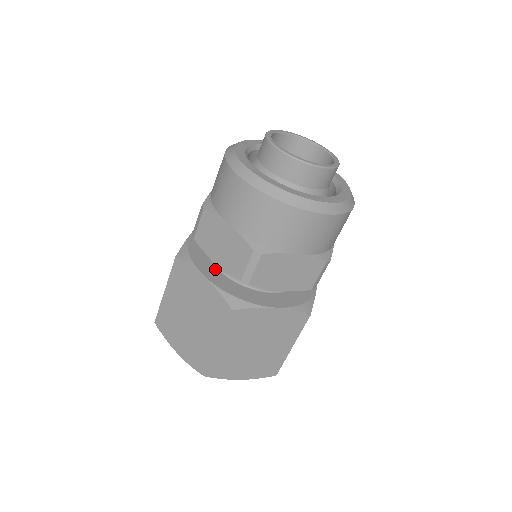
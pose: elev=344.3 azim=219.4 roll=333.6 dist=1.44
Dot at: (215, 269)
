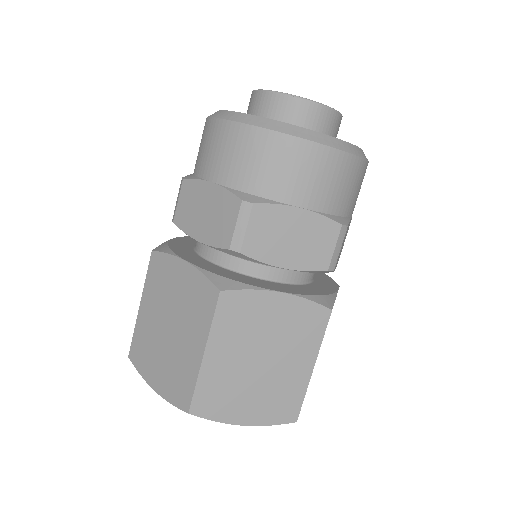
Dot at: (201, 258)
